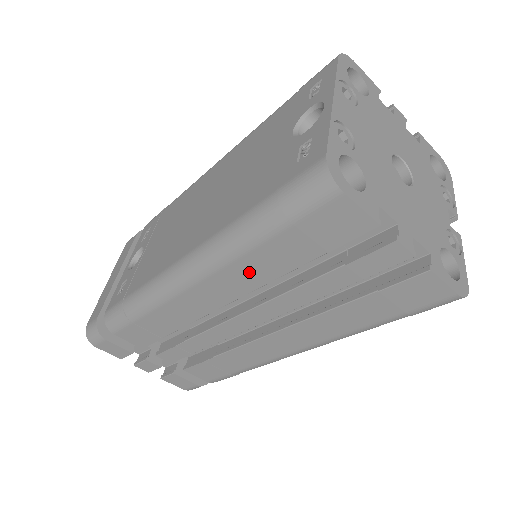
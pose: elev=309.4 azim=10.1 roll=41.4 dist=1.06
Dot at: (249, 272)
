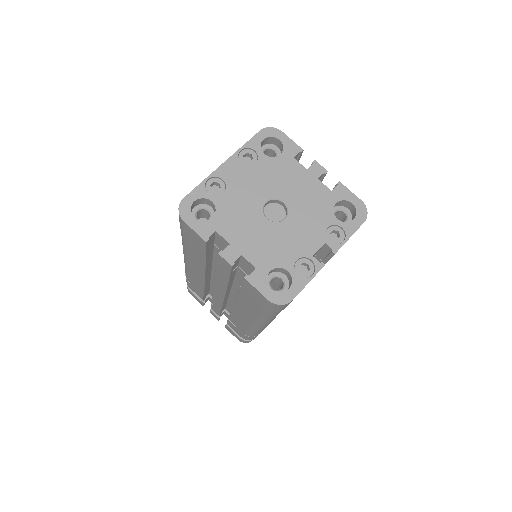
Dot at: (195, 259)
